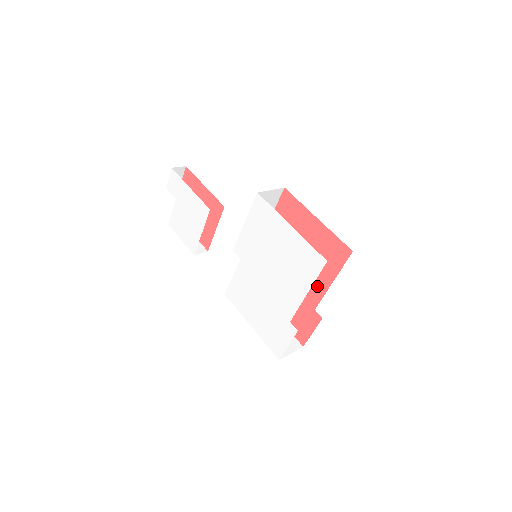
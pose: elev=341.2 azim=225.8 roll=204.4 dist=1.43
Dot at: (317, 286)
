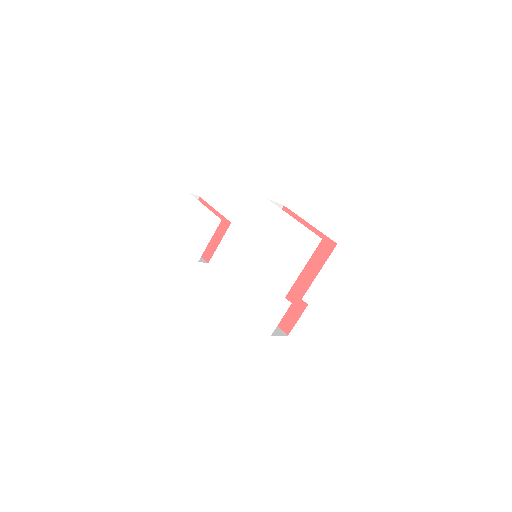
Dot at: (305, 278)
